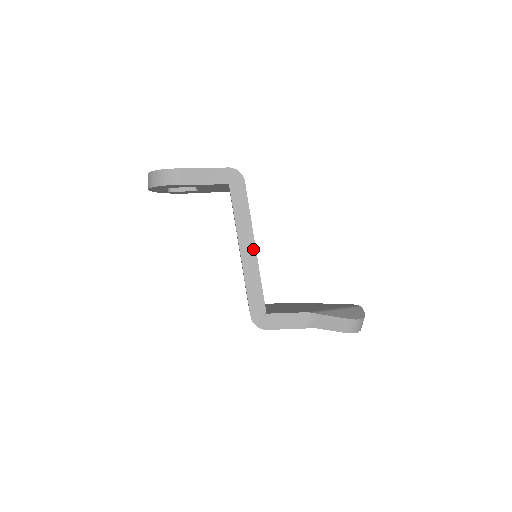
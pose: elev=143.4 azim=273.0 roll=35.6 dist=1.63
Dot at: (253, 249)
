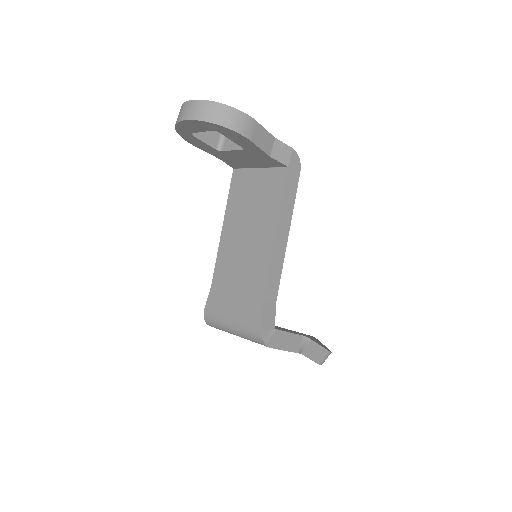
Dot at: (283, 251)
